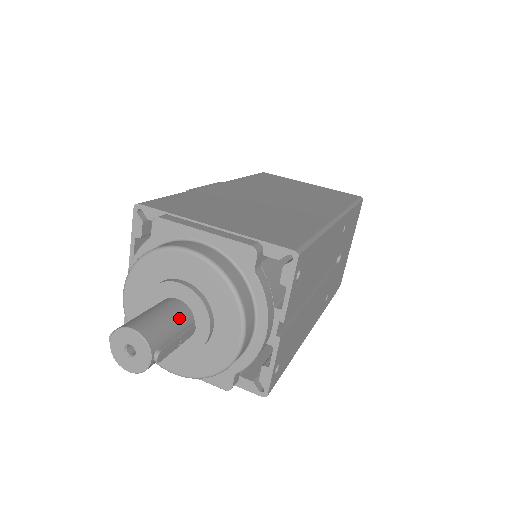
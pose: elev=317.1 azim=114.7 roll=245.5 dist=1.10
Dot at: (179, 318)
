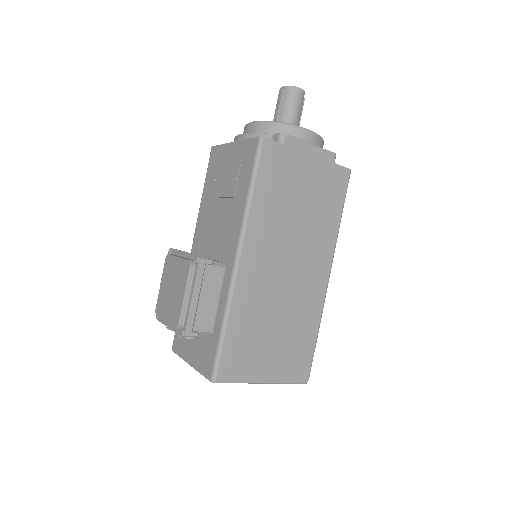
Dot at: occluded
